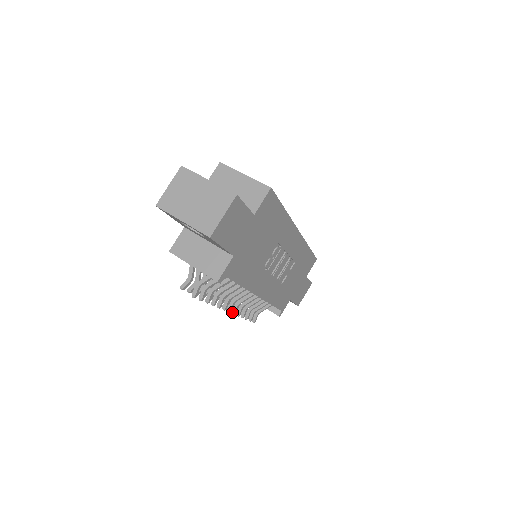
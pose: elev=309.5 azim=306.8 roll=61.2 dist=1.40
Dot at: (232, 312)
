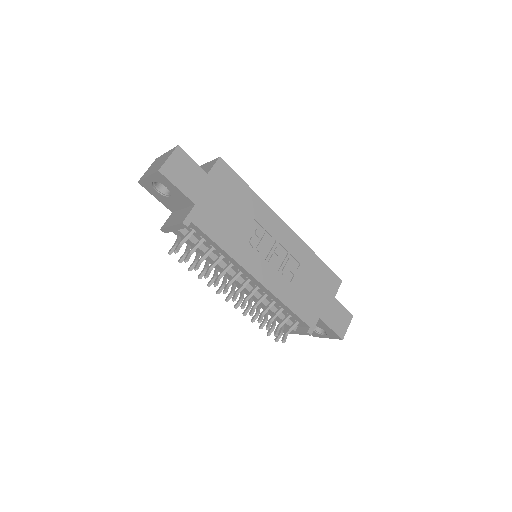
Dot at: occluded
